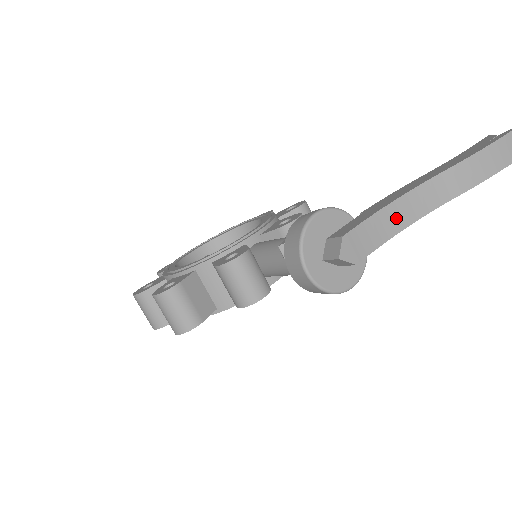
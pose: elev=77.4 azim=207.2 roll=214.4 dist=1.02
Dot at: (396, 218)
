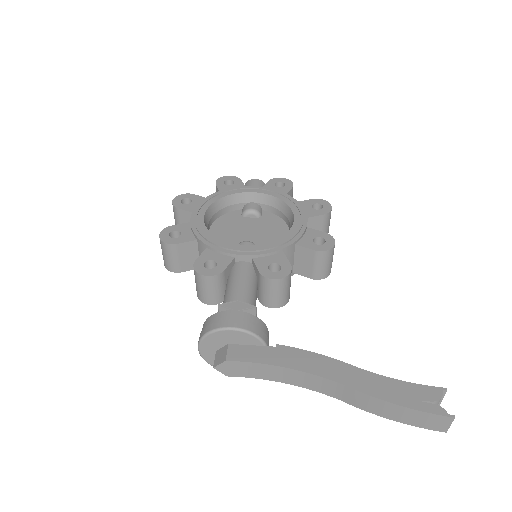
Dot at: (285, 376)
